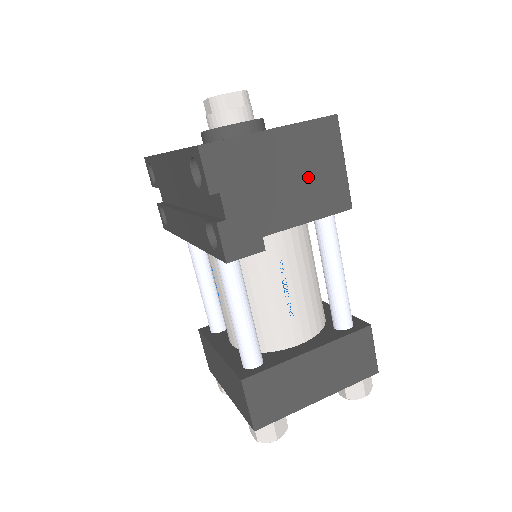
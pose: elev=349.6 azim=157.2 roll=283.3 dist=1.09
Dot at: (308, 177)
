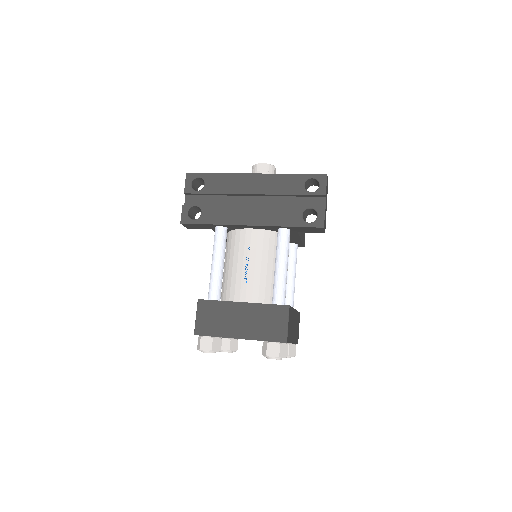
Dot at: occluded
